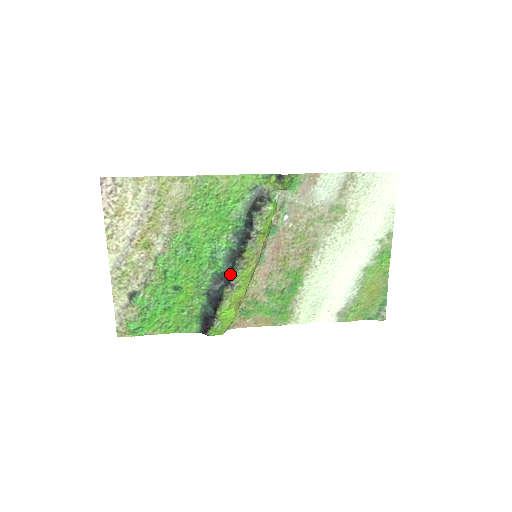
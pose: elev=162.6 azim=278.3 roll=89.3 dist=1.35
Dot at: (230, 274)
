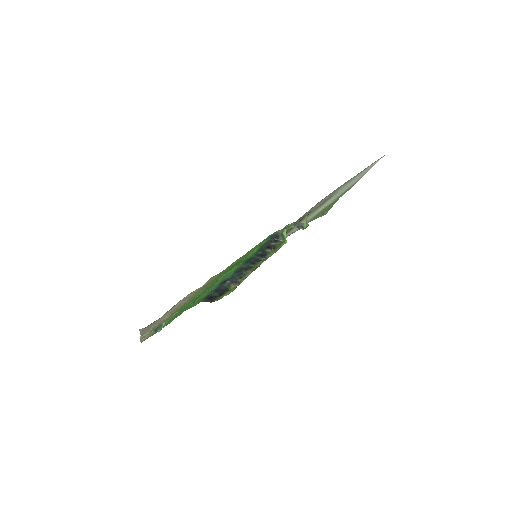
Dot at: (237, 279)
